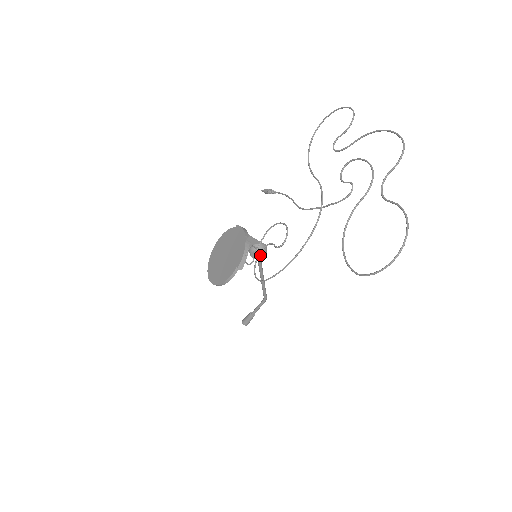
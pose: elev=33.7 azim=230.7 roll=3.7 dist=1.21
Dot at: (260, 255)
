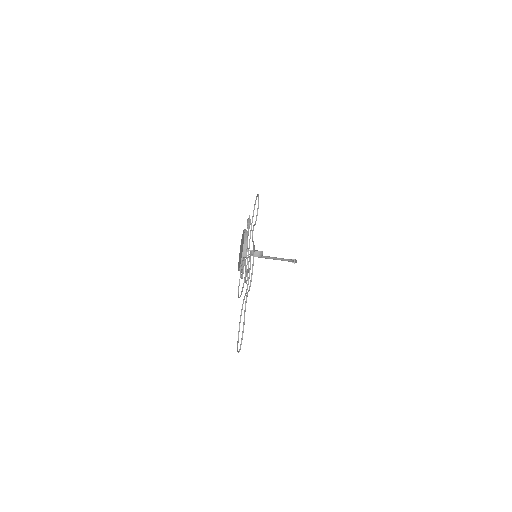
Dot at: occluded
